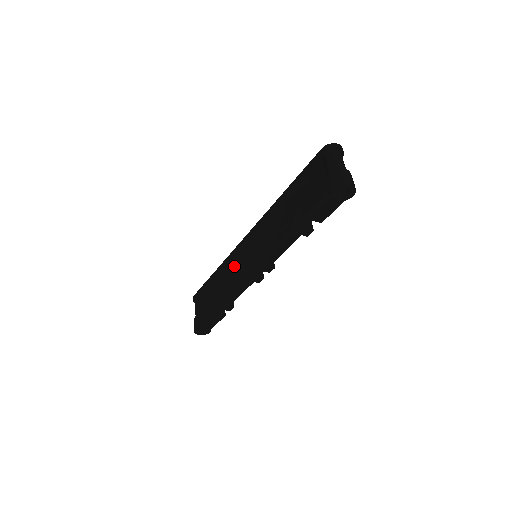
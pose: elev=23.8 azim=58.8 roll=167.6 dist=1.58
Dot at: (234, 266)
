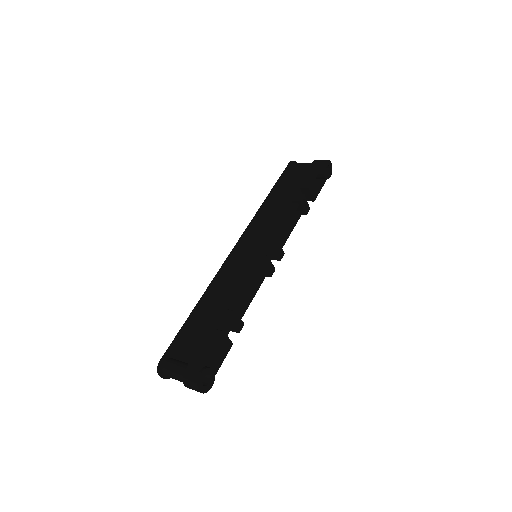
Dot at: (224, 285)
